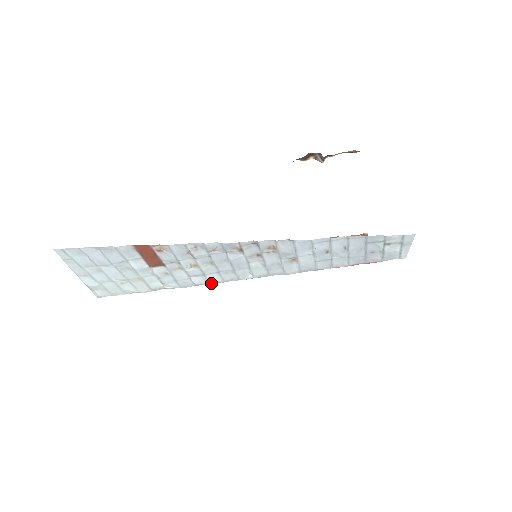
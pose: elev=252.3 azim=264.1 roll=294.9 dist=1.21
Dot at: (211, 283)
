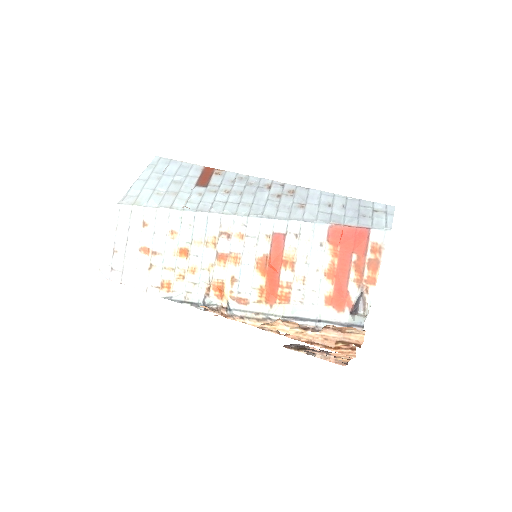
Dot at: (223, 214)
